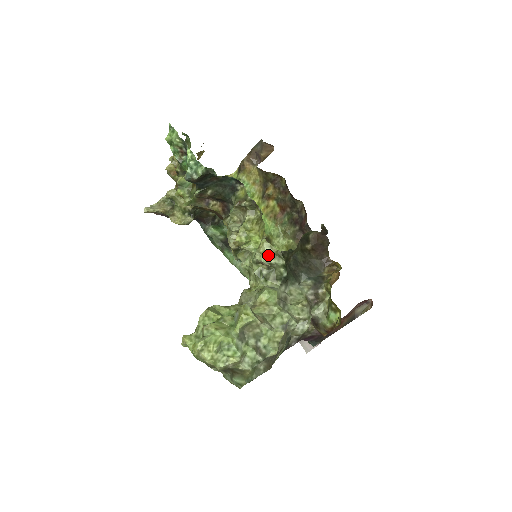
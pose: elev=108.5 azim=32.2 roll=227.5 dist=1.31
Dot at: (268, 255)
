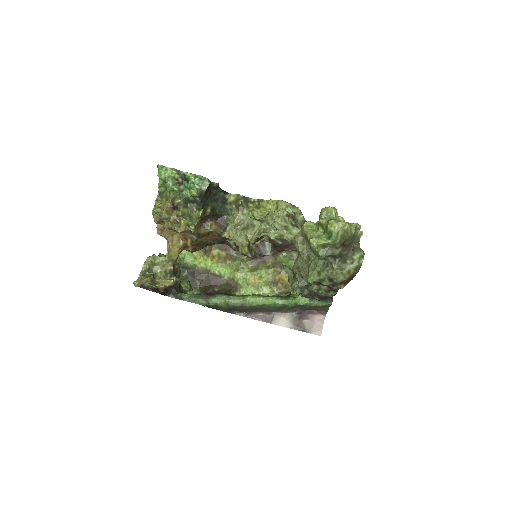
Dot at: (290, 207)
